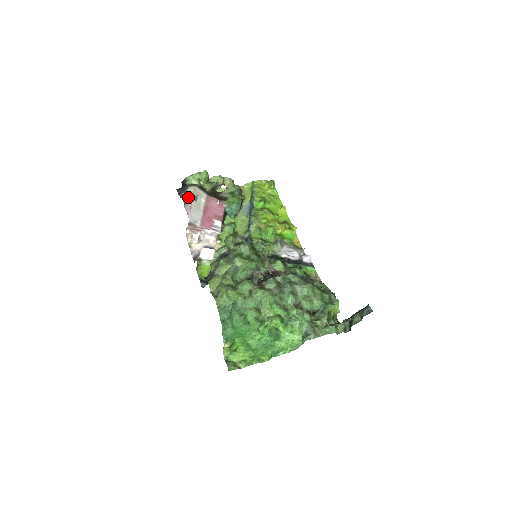
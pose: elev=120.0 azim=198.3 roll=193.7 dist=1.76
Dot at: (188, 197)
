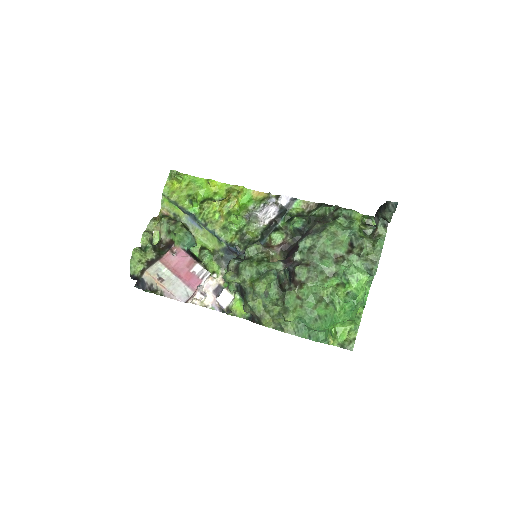
Dot at: (155, 286)
